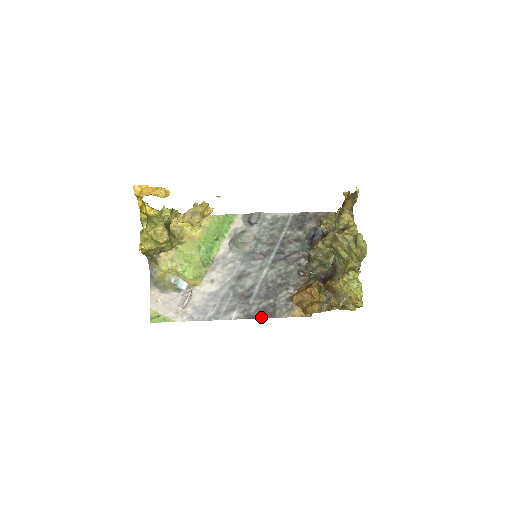
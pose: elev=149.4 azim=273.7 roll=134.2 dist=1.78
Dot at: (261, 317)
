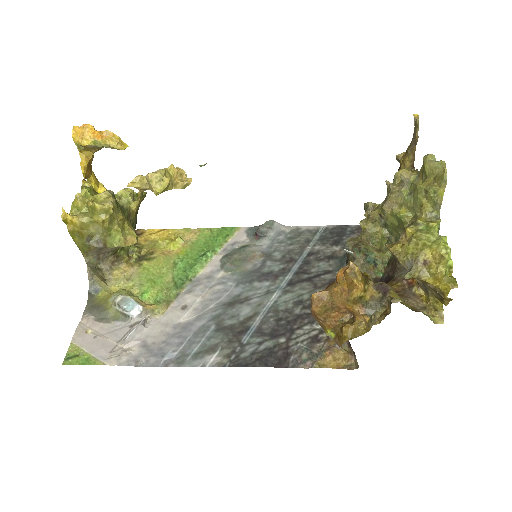
Dot at: (260, 364)
